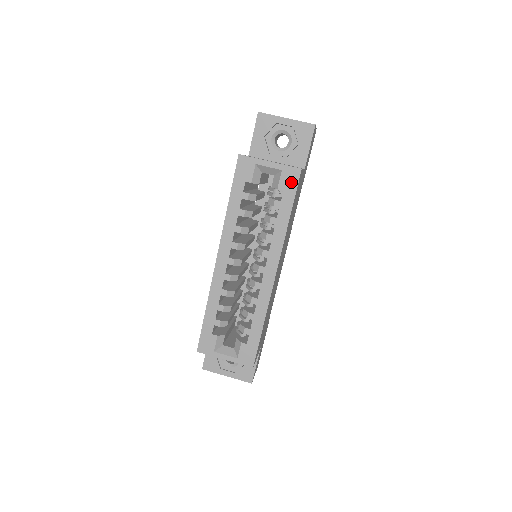
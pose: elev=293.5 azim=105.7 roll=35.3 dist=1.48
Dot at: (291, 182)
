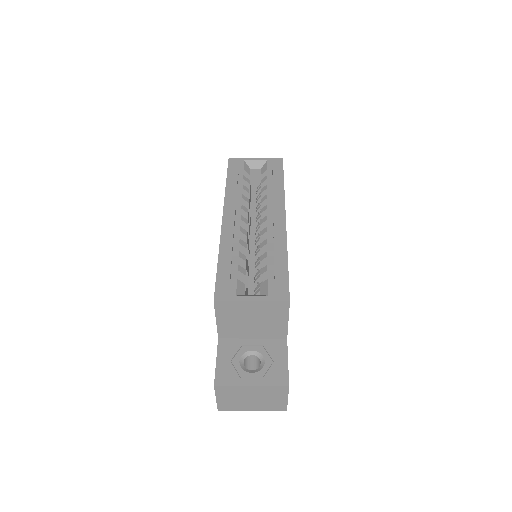
Dot at: (277, 165)
